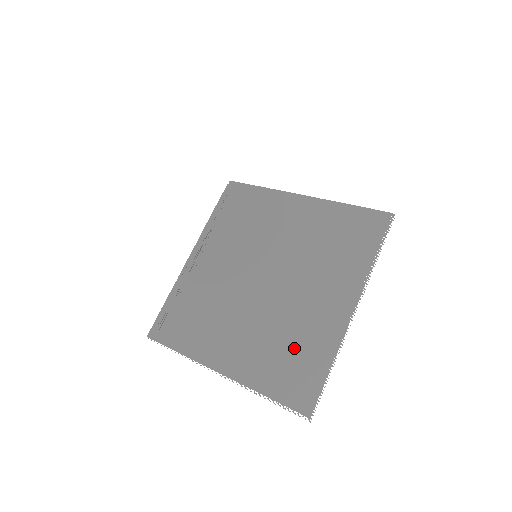
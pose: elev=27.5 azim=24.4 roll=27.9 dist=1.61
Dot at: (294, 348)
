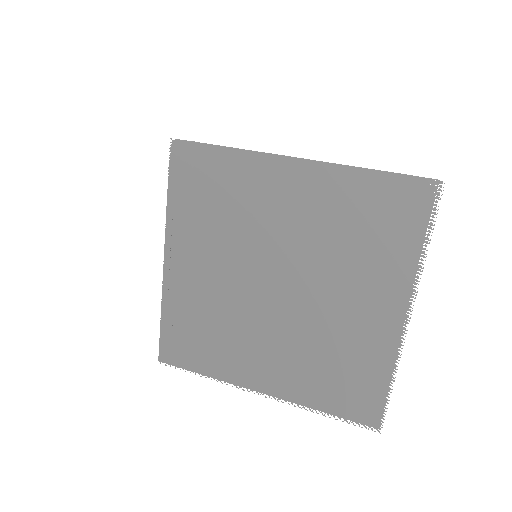
Dot at: (342, 365)
